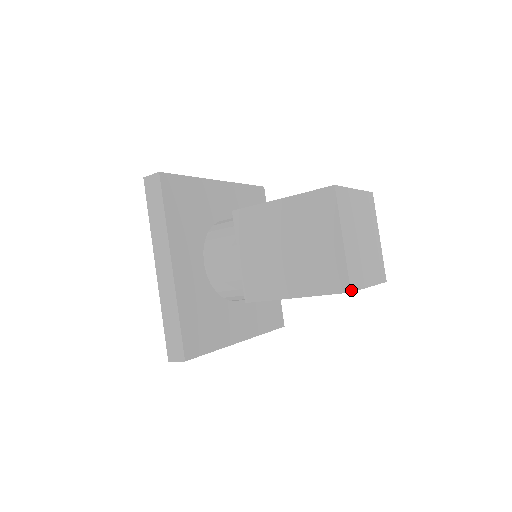
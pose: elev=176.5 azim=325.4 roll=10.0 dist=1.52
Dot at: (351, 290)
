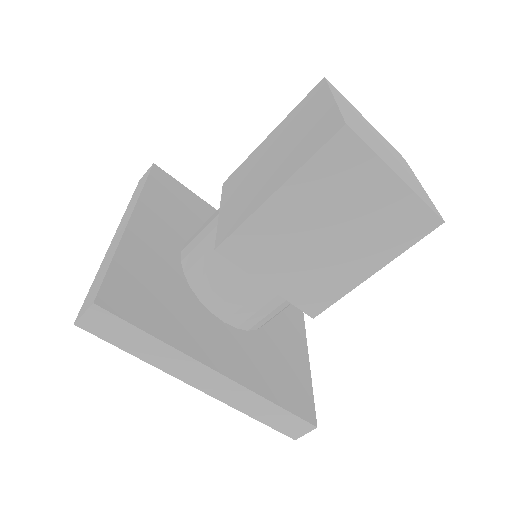
Dot at: (442, 219)
